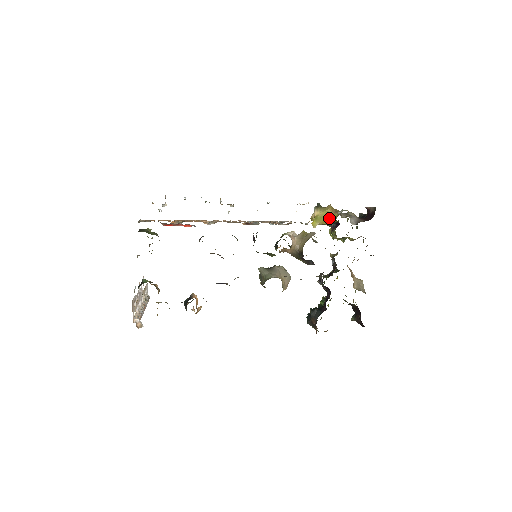
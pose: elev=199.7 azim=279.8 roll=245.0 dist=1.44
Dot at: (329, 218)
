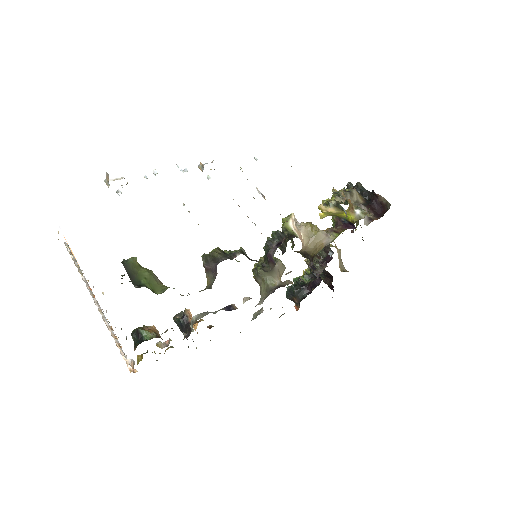
Dot at: (343, 215)
